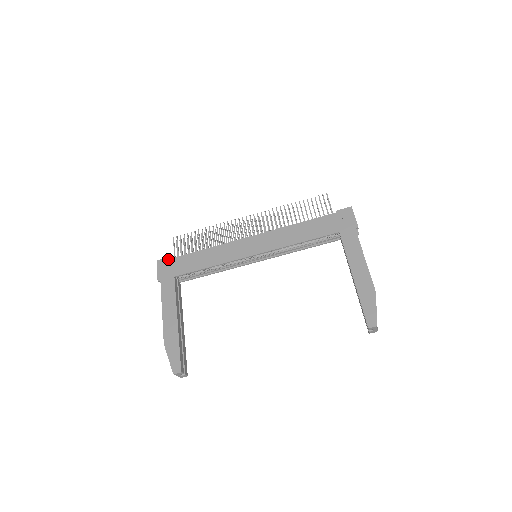
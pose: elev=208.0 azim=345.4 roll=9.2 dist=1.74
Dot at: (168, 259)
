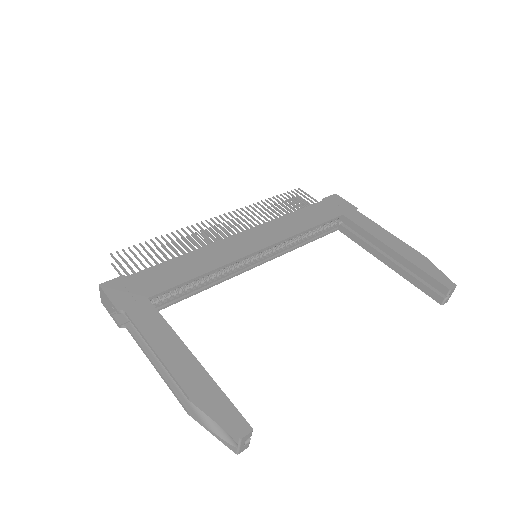
Dot at: (121, 278)
